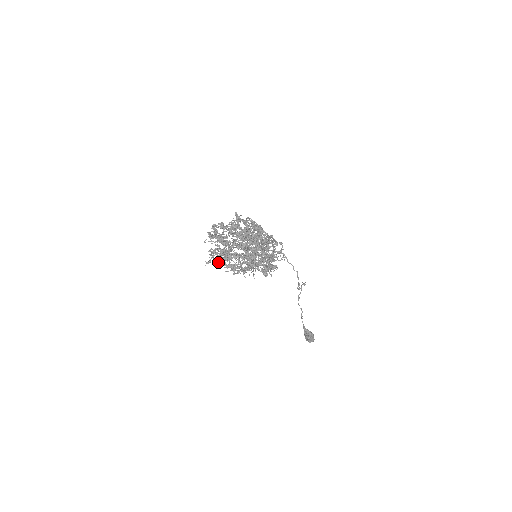
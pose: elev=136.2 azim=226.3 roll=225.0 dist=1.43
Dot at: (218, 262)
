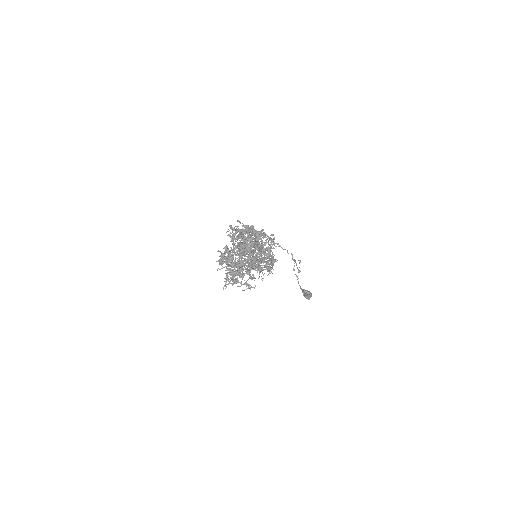
Dot at: occluded
